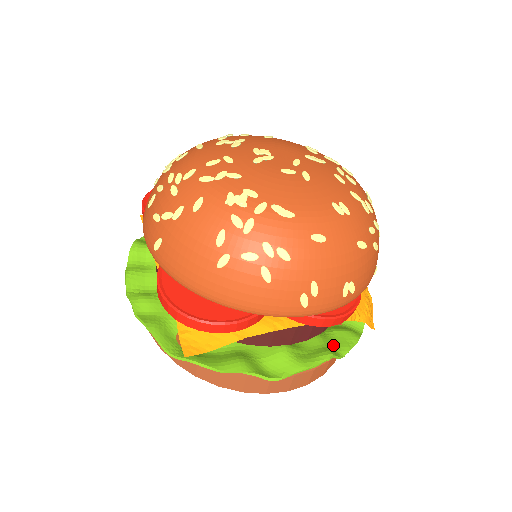
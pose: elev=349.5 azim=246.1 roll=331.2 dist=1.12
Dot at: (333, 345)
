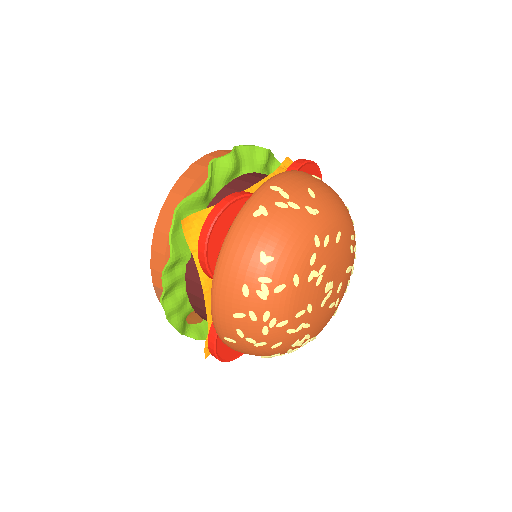
Dot at: occluded
